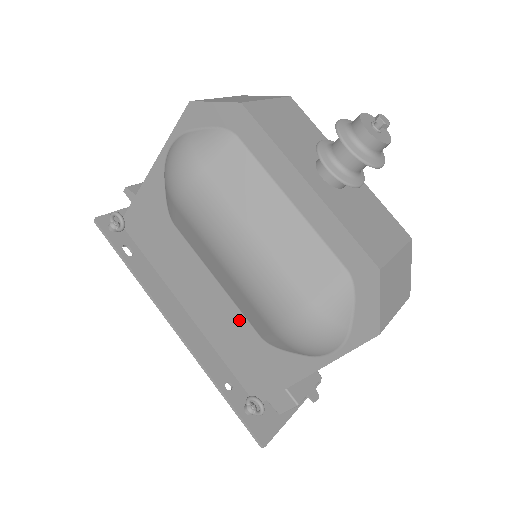
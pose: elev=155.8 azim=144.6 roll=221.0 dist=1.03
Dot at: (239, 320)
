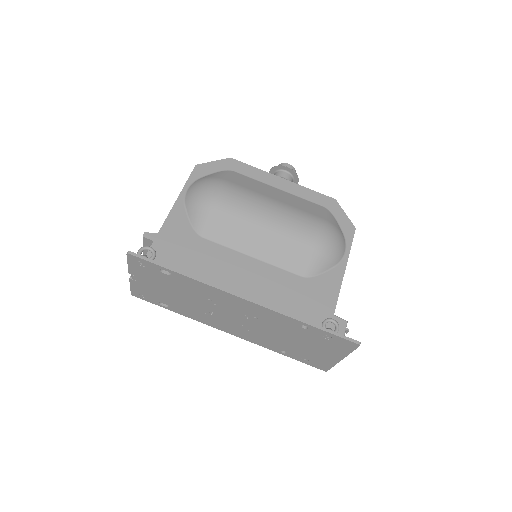
Dot at: (281, 275)
